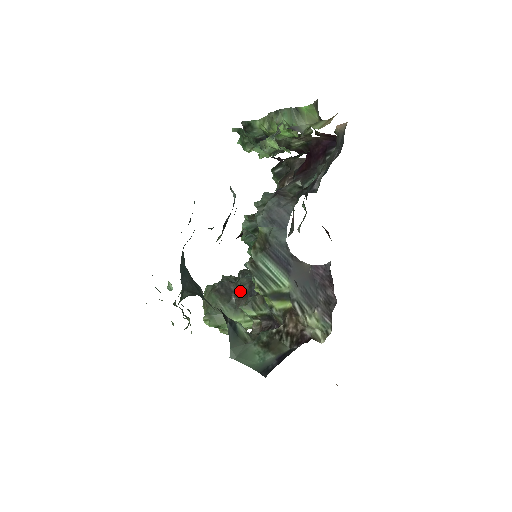
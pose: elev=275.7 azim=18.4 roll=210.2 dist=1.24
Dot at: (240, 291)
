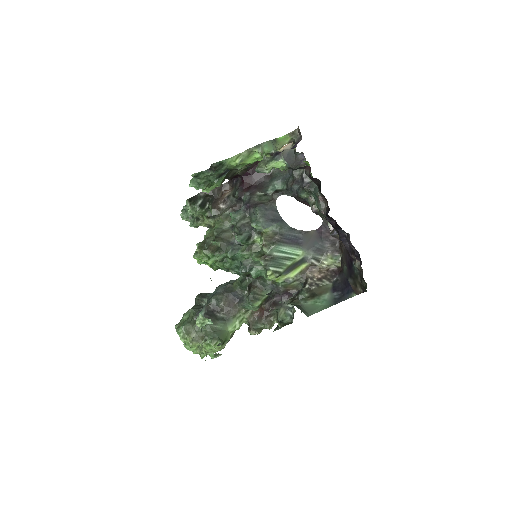
Dot at: (223, 304)
